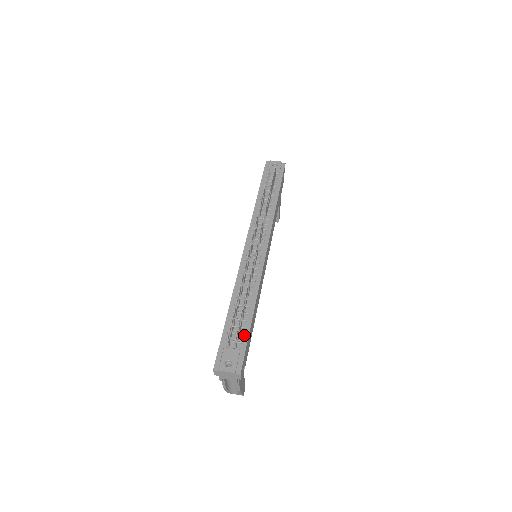
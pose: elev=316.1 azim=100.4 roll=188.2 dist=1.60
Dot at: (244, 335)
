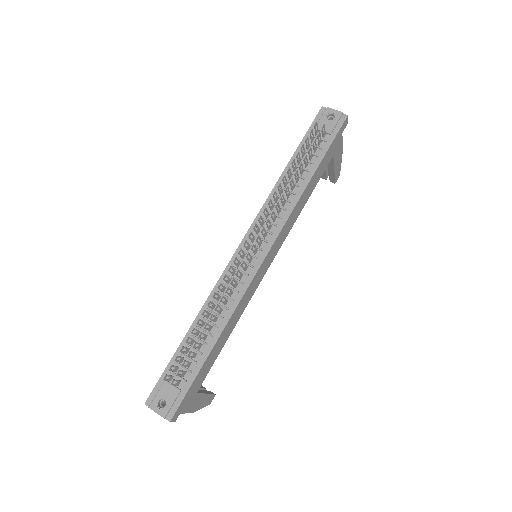
Dot at: (192, 372)
